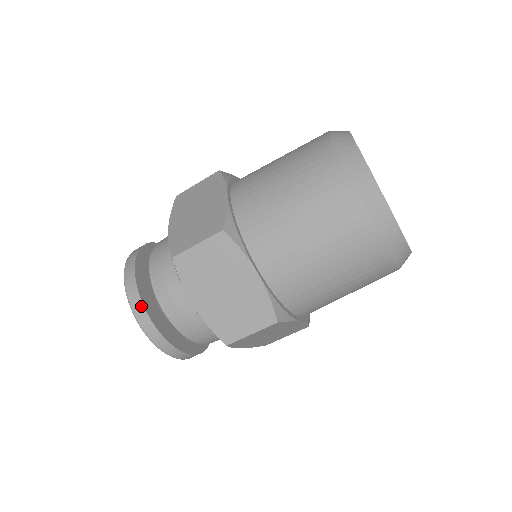
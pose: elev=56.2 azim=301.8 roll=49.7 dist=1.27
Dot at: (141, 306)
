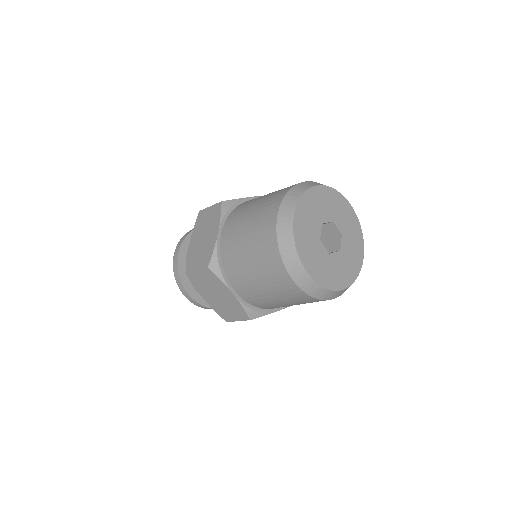
Dot at: (181, 285)
